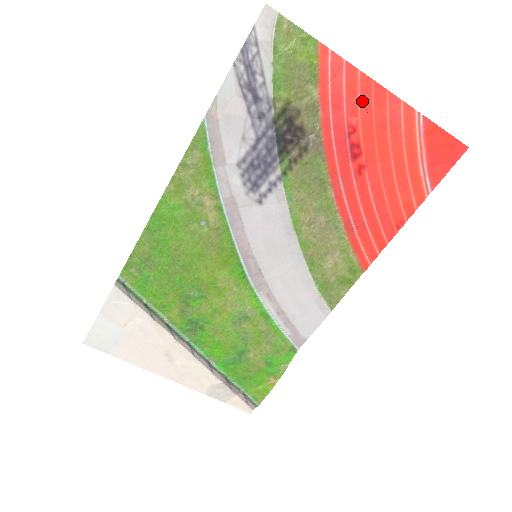
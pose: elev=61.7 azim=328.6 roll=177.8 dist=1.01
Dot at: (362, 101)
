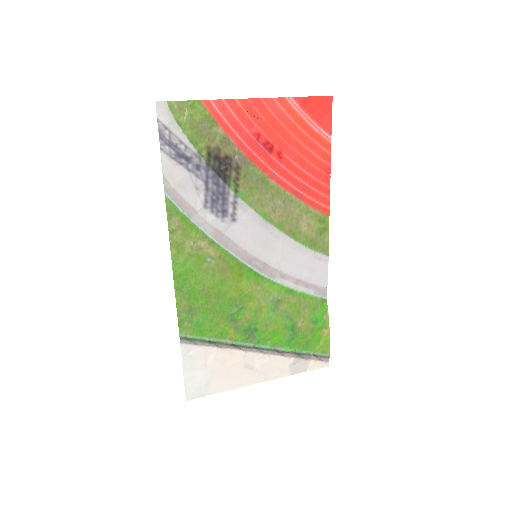
Dot at: (251, 115)
